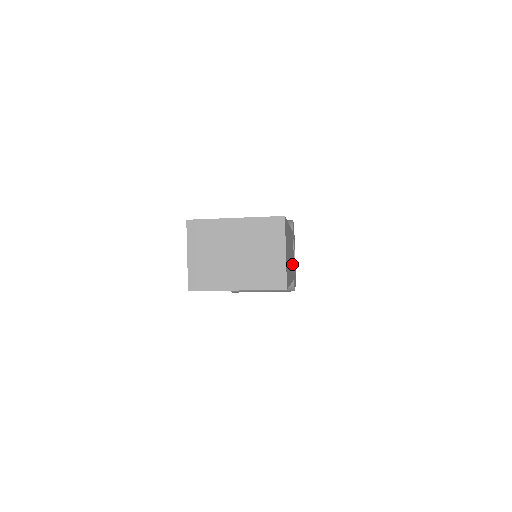
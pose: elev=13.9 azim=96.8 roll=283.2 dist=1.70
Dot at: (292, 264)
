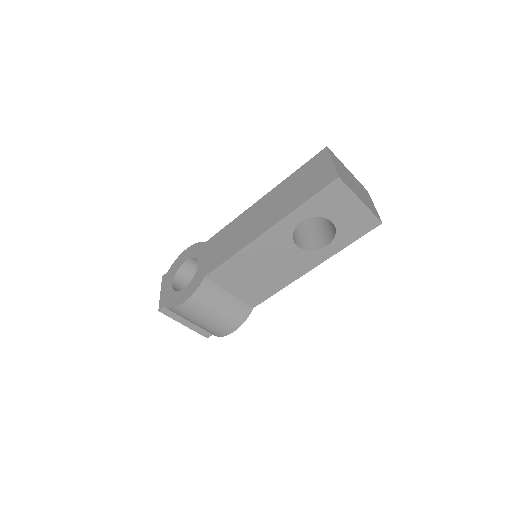
Dot at: occluded
